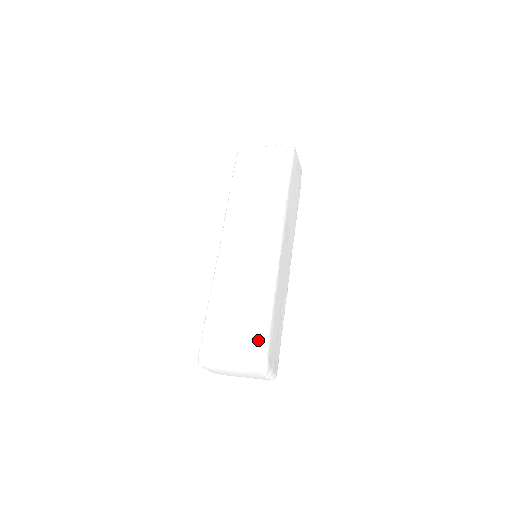
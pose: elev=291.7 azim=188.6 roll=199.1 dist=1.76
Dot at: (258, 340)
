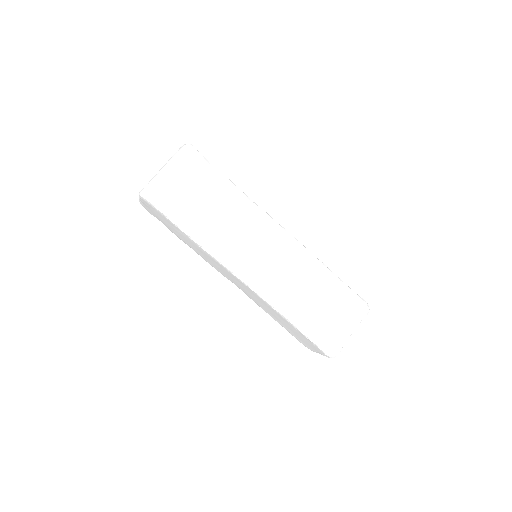
Dot at: (350, 298)
